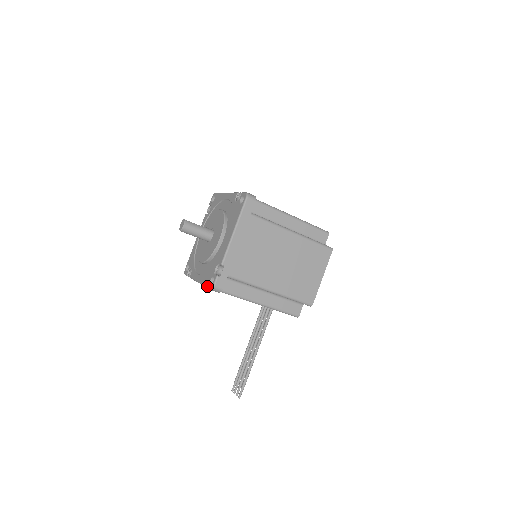
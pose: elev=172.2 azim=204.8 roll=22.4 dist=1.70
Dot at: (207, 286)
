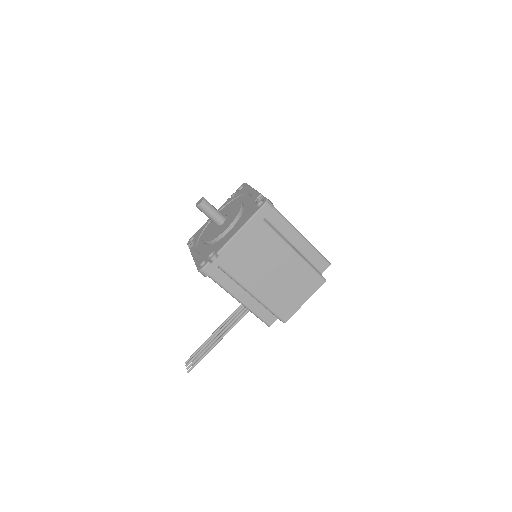
Dot at: (197, 266)
